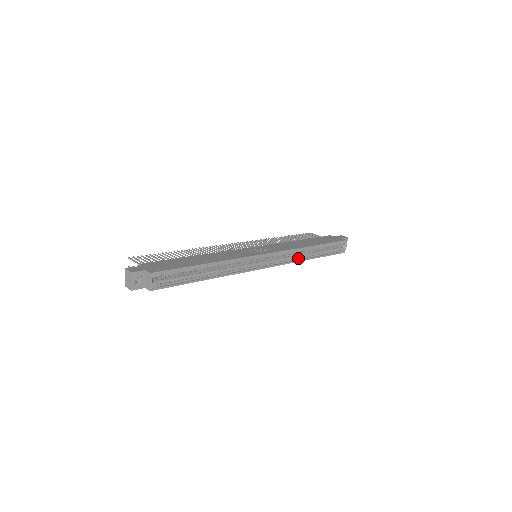
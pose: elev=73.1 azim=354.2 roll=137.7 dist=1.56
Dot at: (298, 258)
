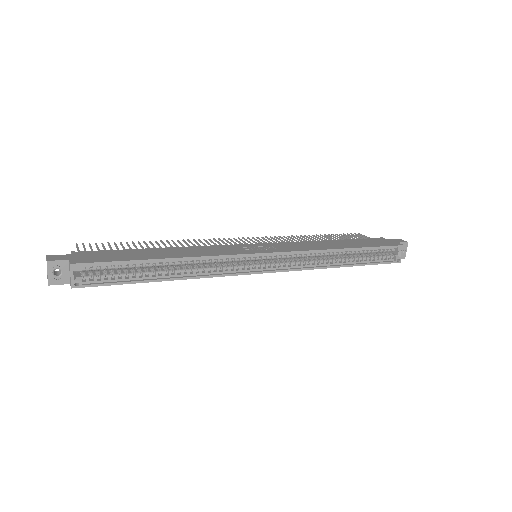
Dot at: (320, 264)
